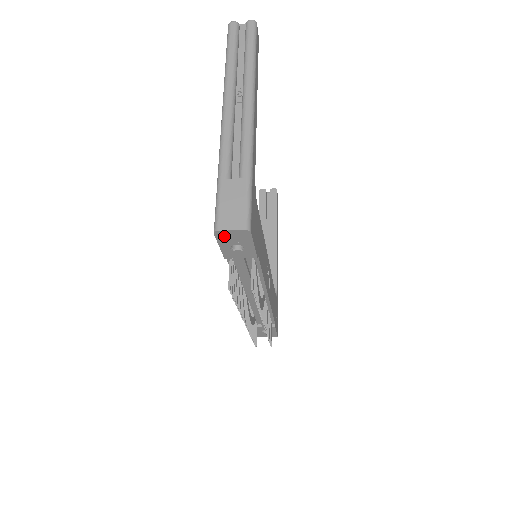
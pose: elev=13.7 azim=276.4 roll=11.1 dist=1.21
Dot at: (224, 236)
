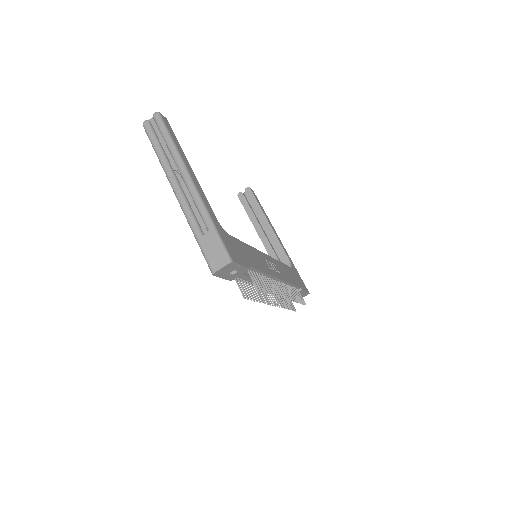
Dot at: (220, 273)
